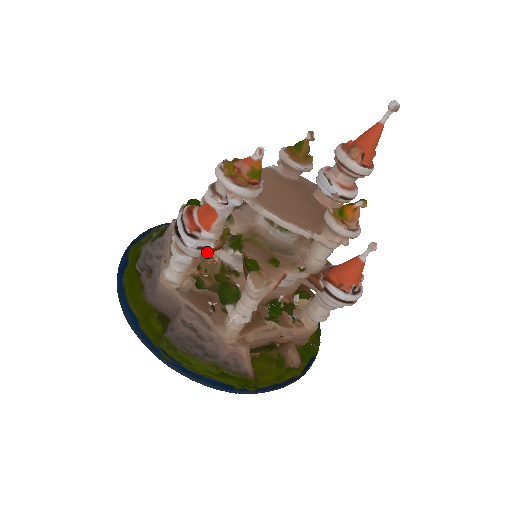
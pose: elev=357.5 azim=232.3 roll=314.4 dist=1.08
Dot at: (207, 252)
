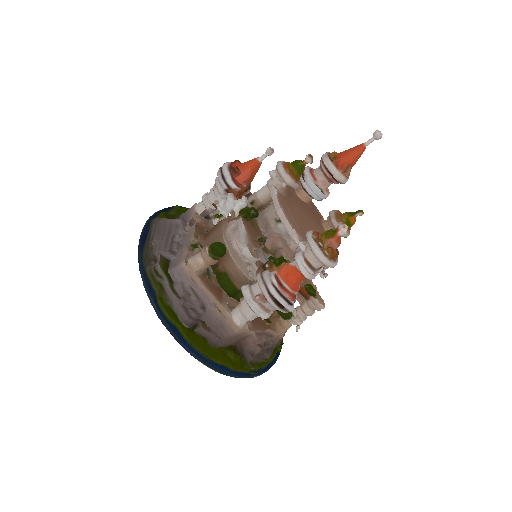
Dot at: occluded
